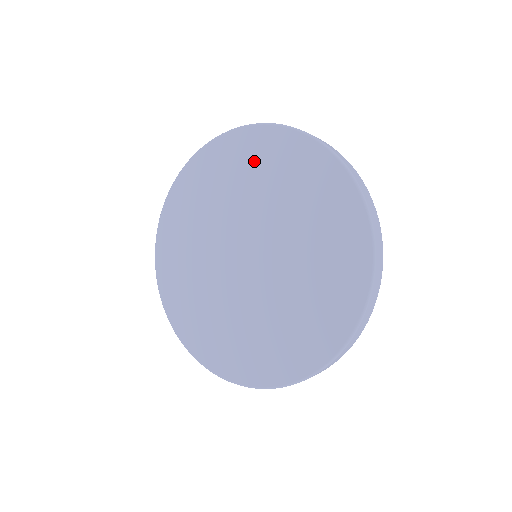
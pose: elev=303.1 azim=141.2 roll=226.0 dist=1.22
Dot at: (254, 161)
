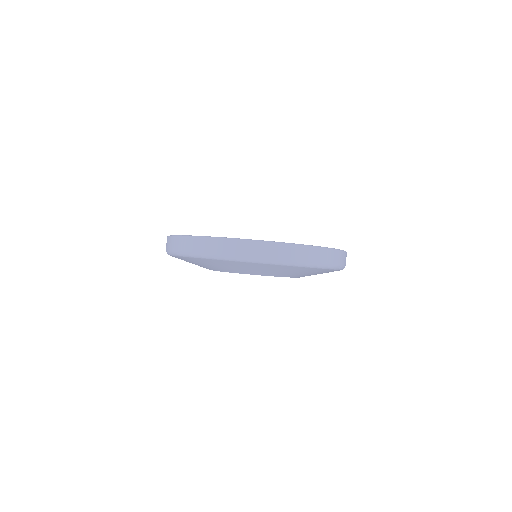
Dot at: occluded
